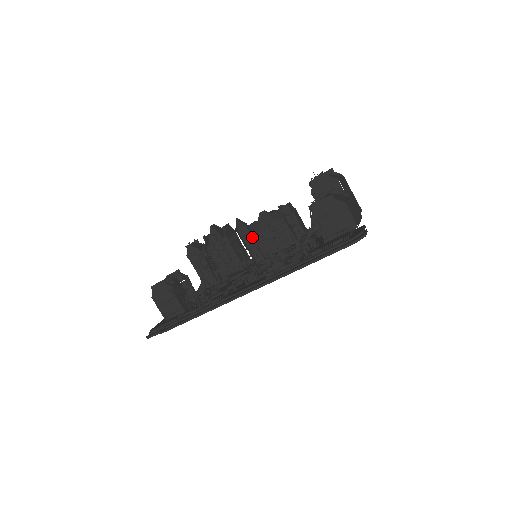
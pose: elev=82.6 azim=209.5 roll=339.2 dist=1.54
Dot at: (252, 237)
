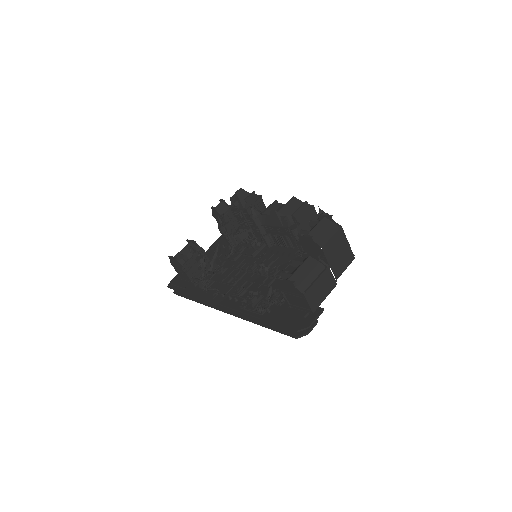
Dot at: (263, 227)
